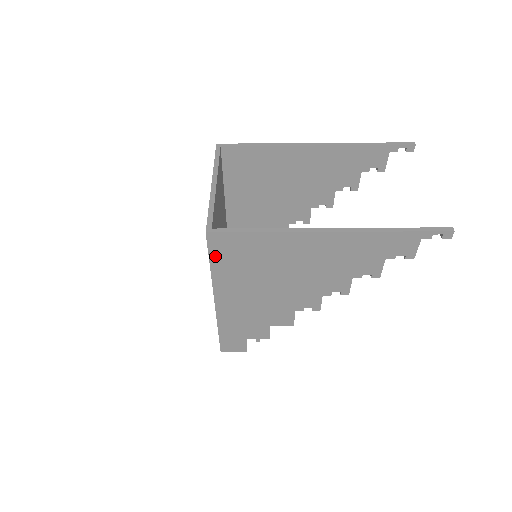
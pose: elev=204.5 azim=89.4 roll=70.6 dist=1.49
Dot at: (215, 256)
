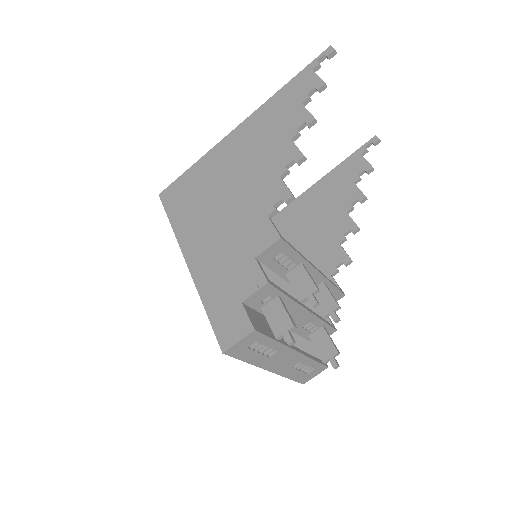
Dot at: (171, 210)
